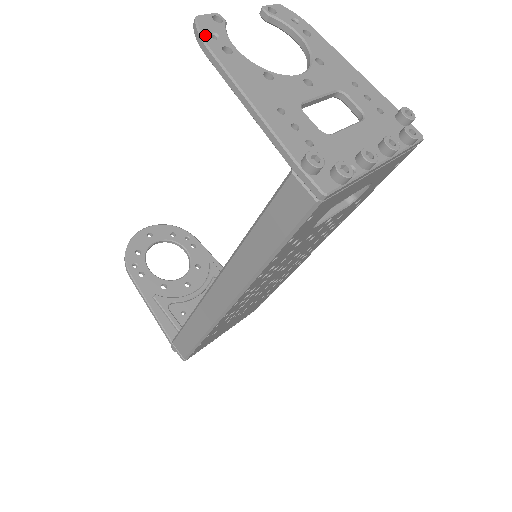
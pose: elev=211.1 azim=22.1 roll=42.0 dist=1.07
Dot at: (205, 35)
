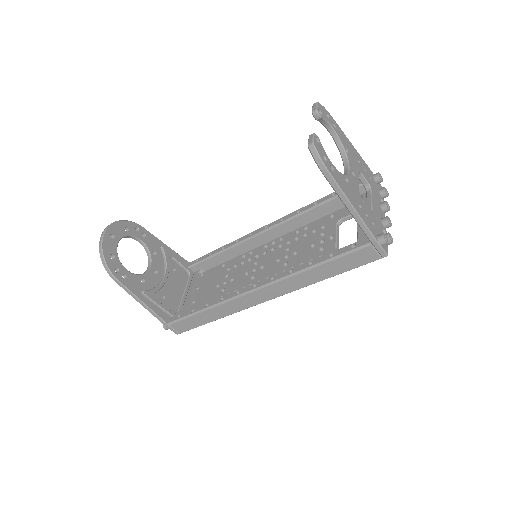
Dot at: (323, 161)
